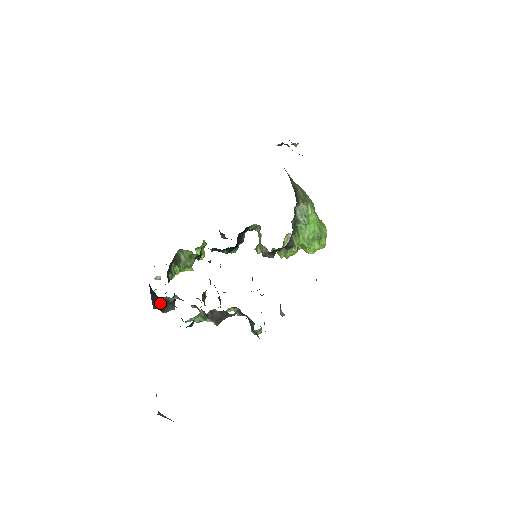
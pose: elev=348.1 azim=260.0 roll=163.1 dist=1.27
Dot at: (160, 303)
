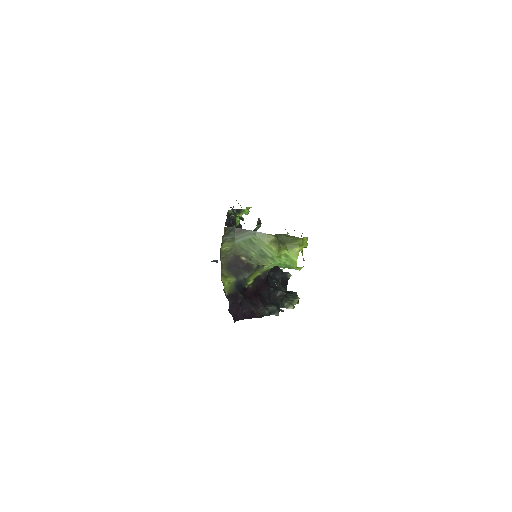
Dot at: occluded
